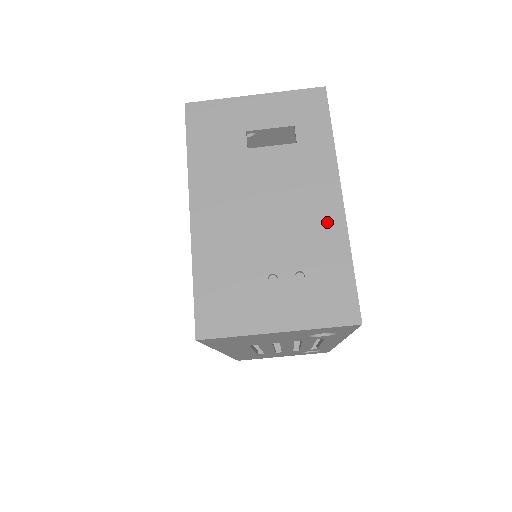
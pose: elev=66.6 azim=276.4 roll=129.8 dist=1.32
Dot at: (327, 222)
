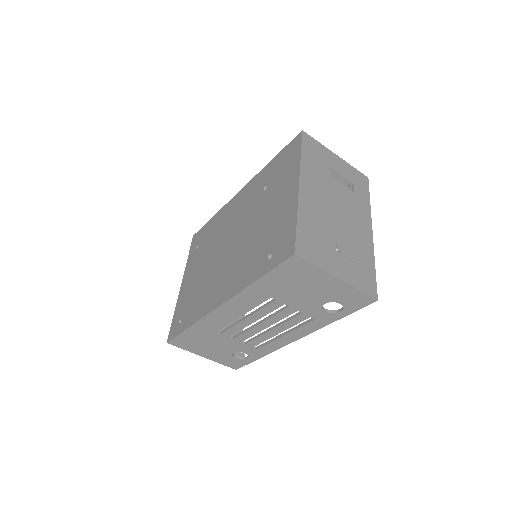
Dot at: (365, 240)
